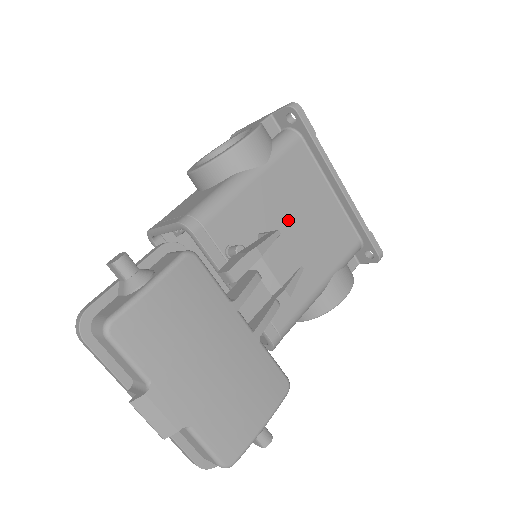
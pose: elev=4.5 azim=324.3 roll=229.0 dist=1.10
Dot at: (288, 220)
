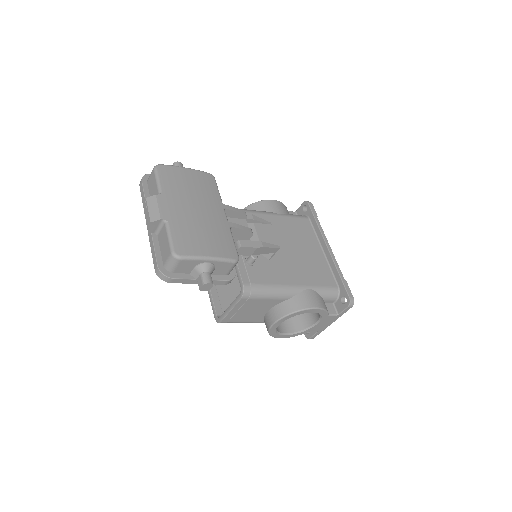
Dot at: (284, 242)
